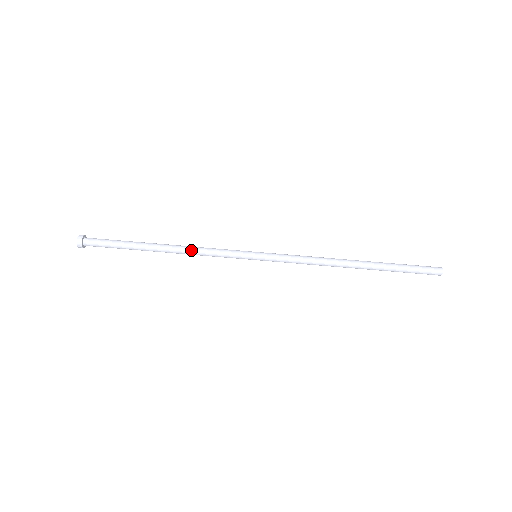
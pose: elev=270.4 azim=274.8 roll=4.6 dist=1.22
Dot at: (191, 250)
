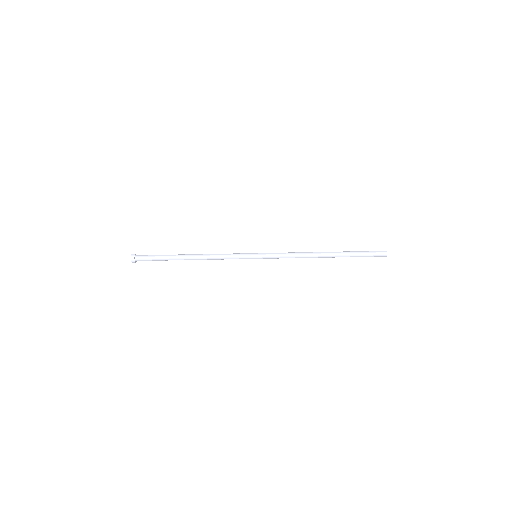
Dot at: (211, 259)
